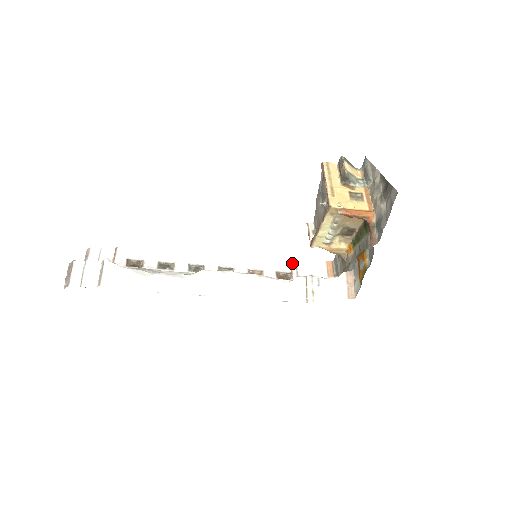
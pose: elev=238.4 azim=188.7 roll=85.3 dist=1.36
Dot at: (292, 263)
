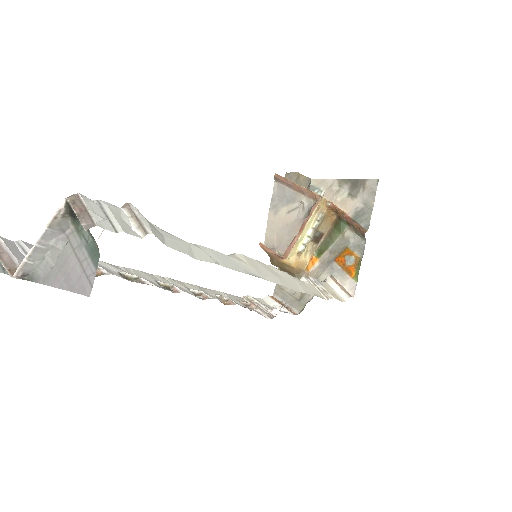
Dot at: (244, 296)
